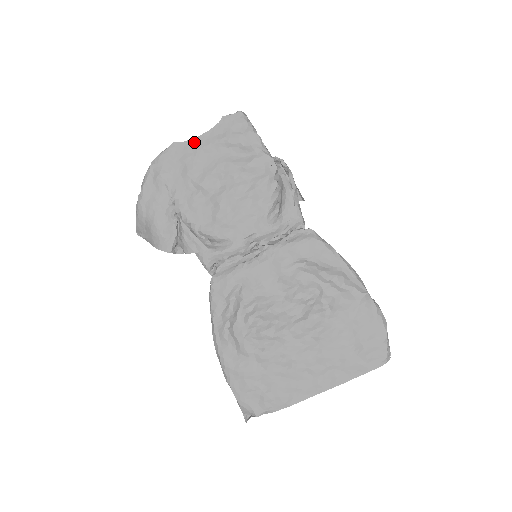
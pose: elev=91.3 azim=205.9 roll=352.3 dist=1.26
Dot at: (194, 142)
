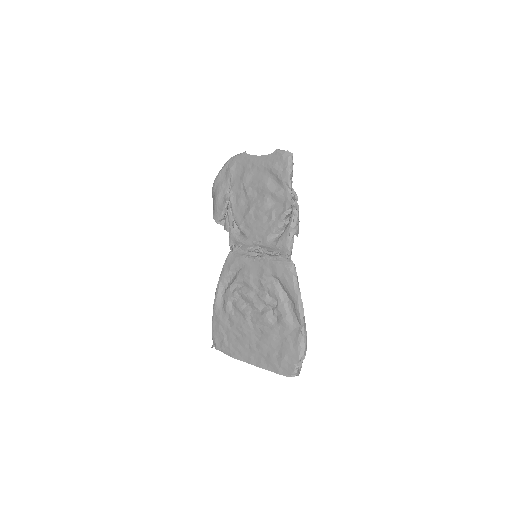
Dot at: (255, 158)
